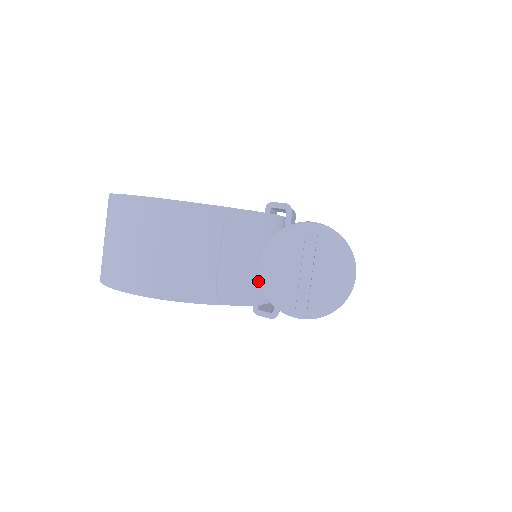
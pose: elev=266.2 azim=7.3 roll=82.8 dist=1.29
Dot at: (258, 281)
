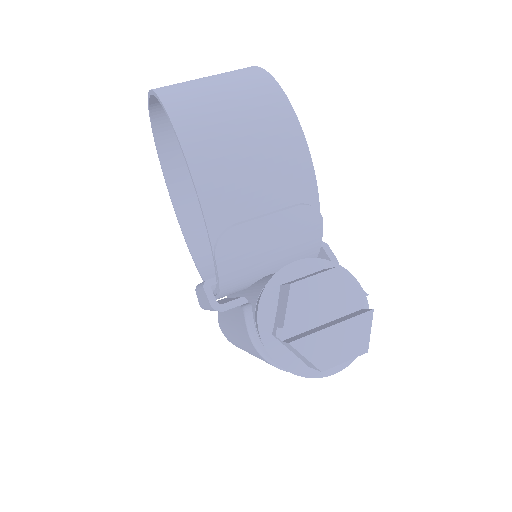
Dot at: (247, 271)
